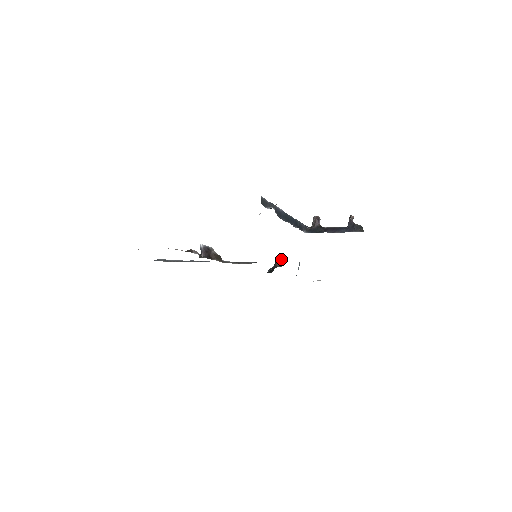
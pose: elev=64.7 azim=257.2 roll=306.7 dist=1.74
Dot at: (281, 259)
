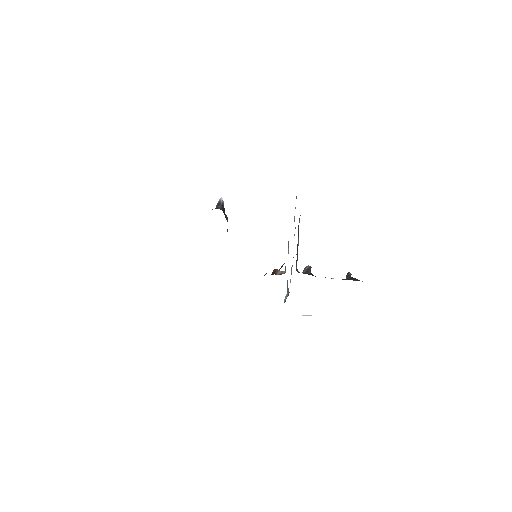
Dot at: (282, 271)
